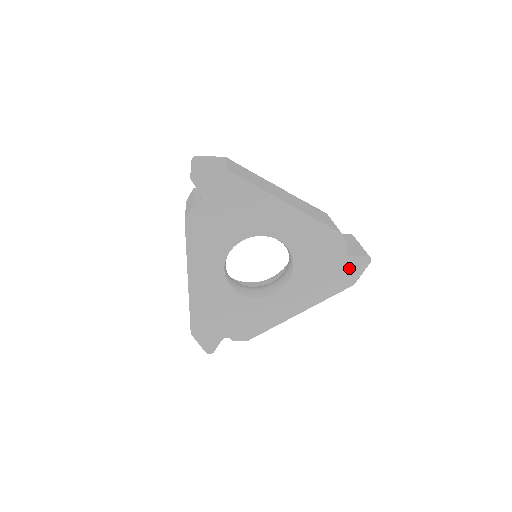
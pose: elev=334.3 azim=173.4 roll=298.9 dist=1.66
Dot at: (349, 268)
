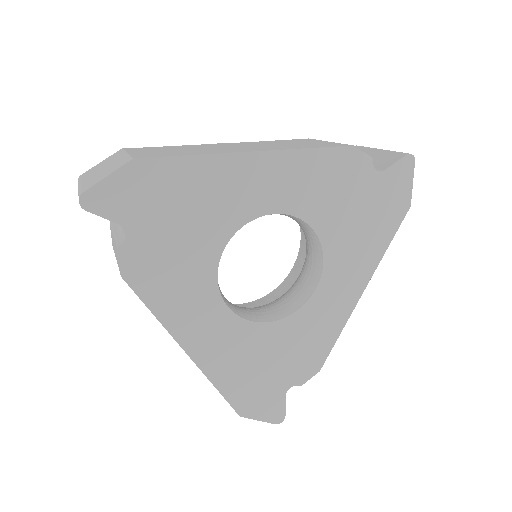
Dot at: (391, 188)
